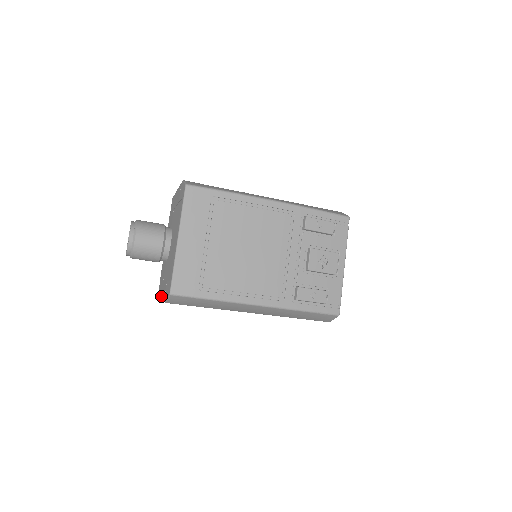
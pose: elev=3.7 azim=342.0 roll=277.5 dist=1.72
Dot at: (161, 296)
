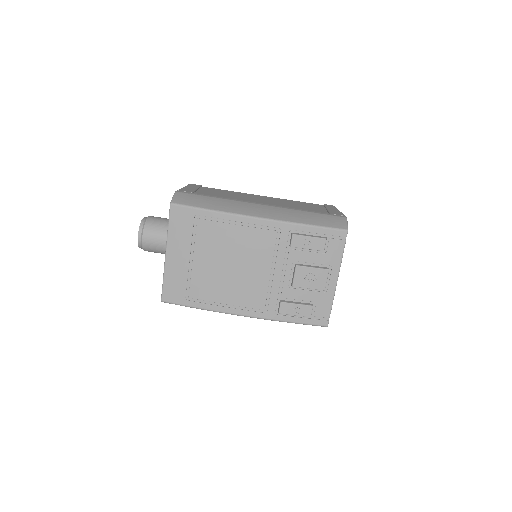
Dot at: occluded
